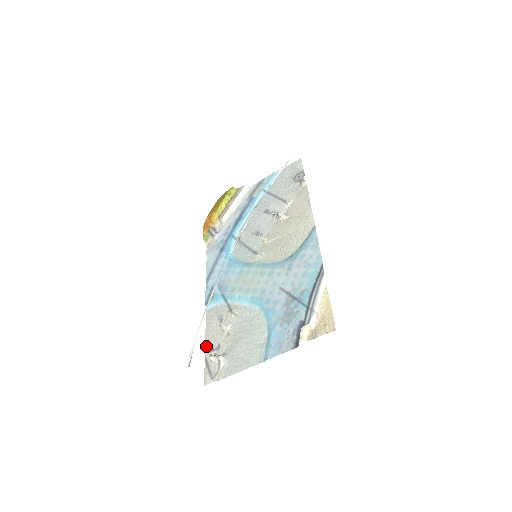
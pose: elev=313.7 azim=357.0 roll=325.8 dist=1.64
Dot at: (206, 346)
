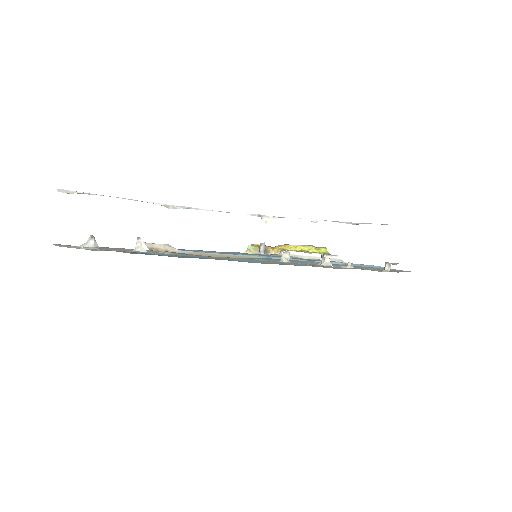
Dot at: (107, 247)
